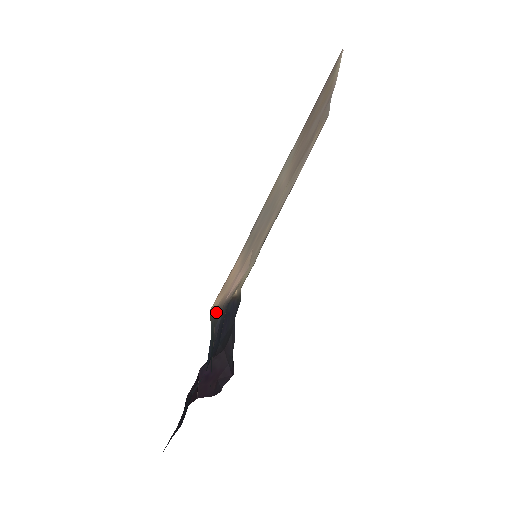
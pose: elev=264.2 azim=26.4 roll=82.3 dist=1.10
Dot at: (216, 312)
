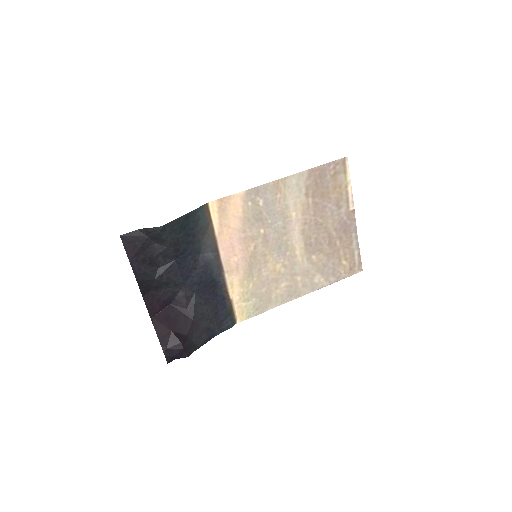
Dot at: (210, 229)
